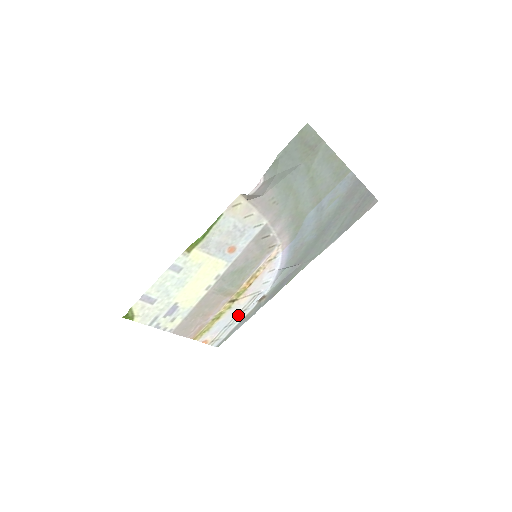
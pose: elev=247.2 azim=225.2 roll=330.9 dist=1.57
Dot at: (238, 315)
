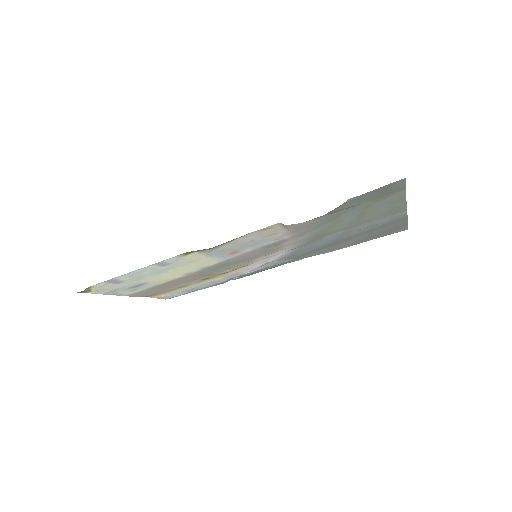
Dot at: (205, 285)
